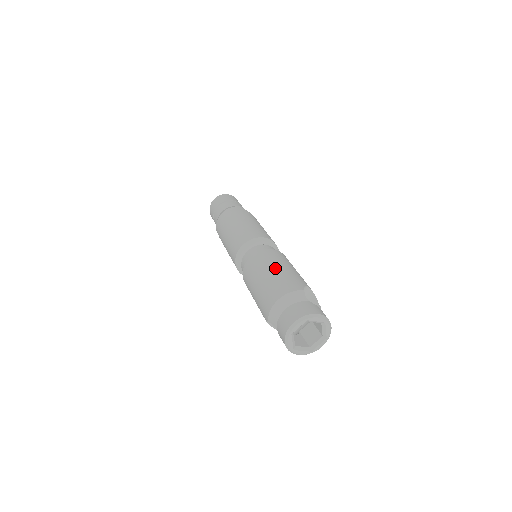
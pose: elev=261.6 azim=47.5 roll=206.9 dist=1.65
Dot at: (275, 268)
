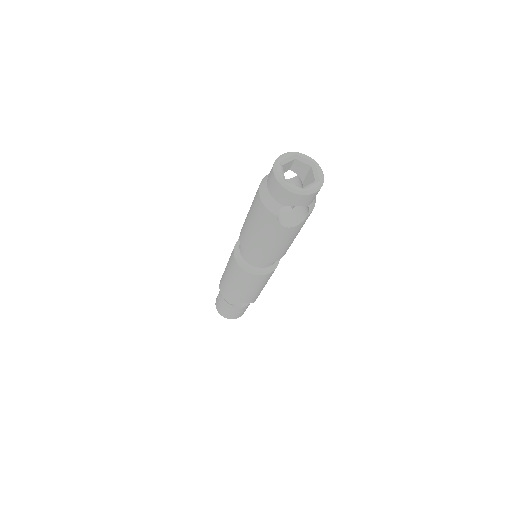
Dot at: occluded
